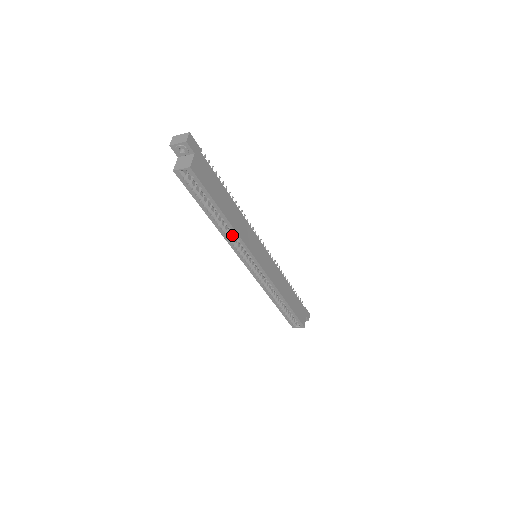
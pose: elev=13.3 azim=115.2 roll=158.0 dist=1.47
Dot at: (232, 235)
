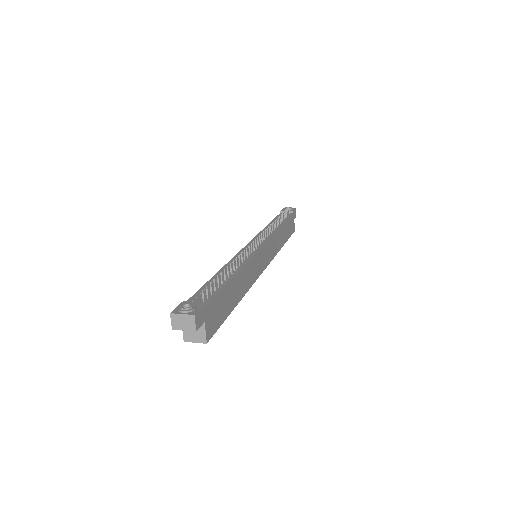
Dot at: occluded
